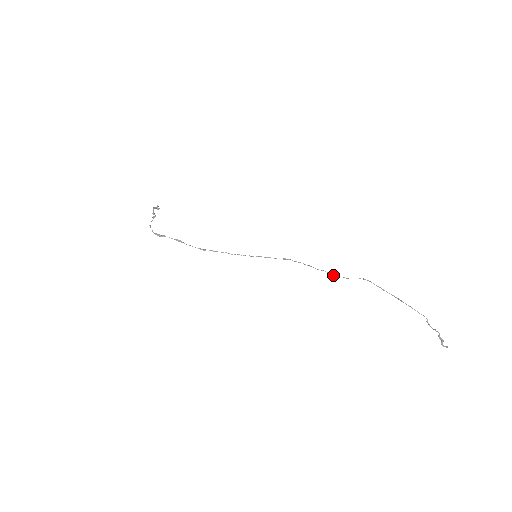
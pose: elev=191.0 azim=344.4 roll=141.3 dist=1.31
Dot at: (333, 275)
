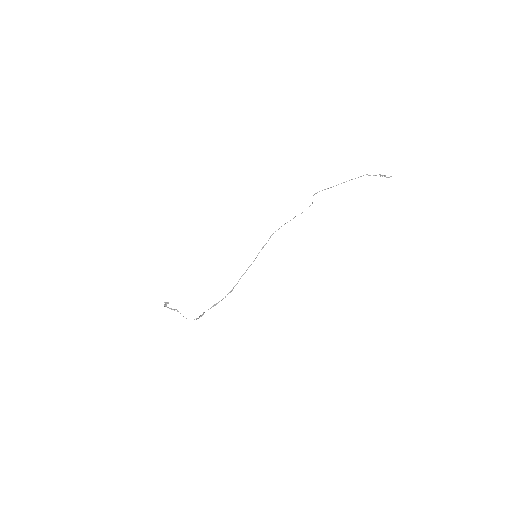
Dot at: occluded
